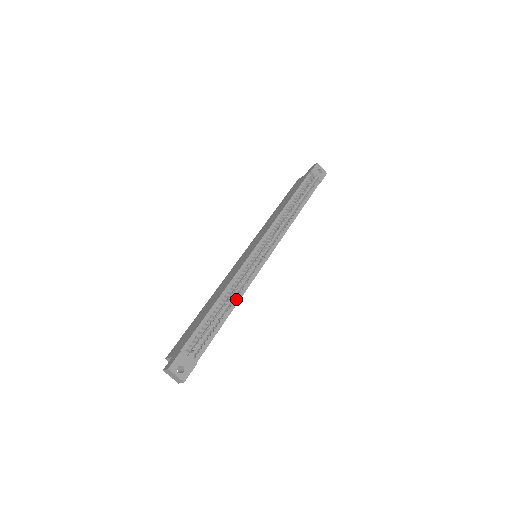
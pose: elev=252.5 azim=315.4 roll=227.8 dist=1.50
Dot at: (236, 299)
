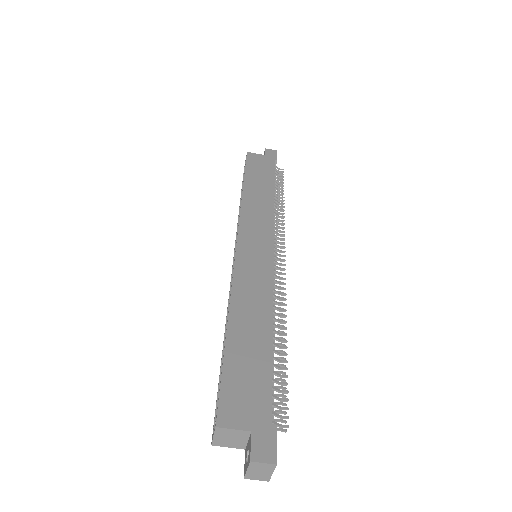
Dot at: occluded
